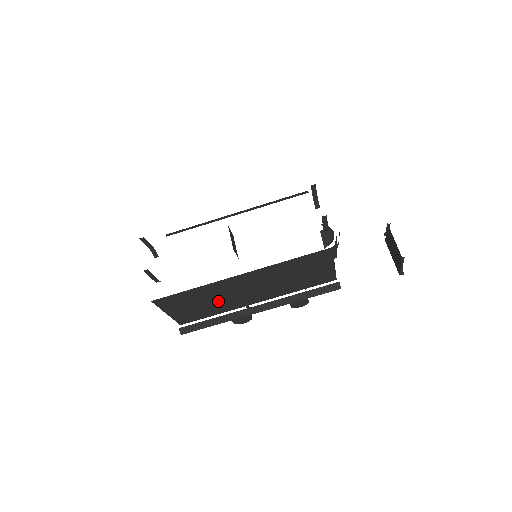
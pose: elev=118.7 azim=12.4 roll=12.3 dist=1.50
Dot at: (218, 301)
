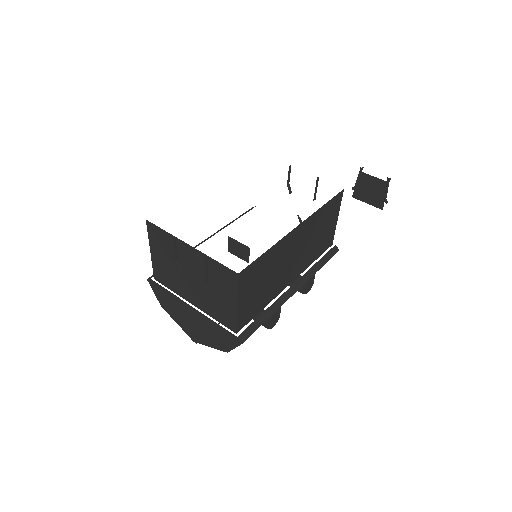
Dot at: (272, 279)
